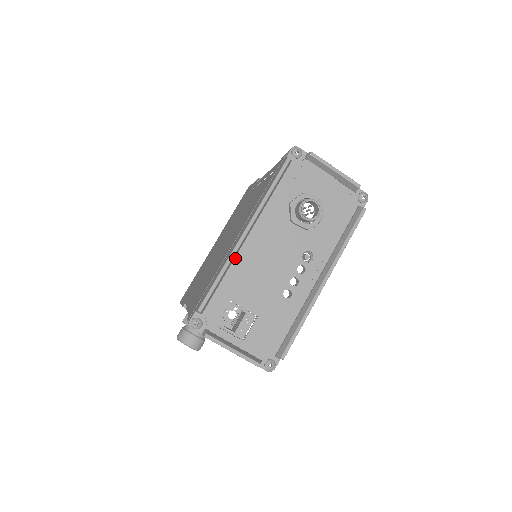
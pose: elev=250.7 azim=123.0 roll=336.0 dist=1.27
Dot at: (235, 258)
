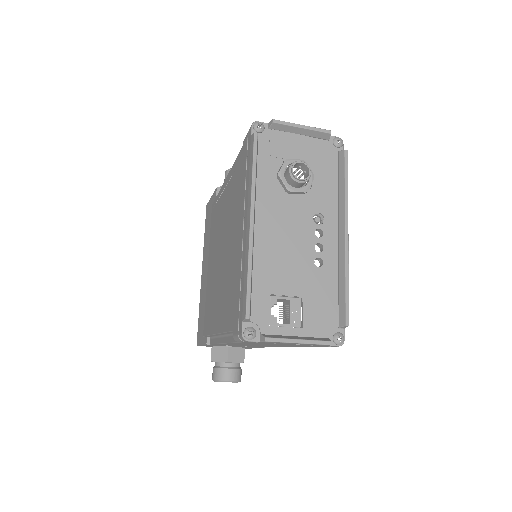
Dot at: (253, 251)
